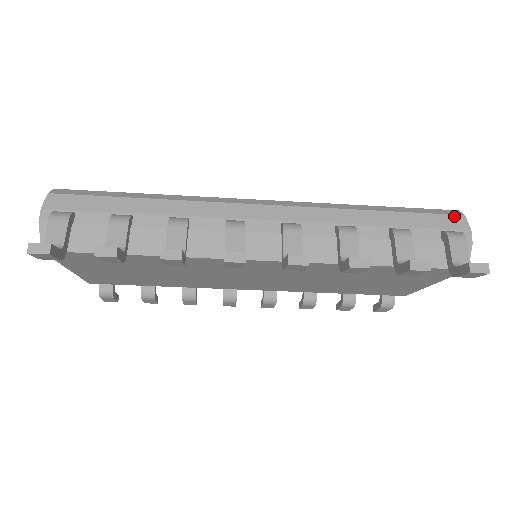
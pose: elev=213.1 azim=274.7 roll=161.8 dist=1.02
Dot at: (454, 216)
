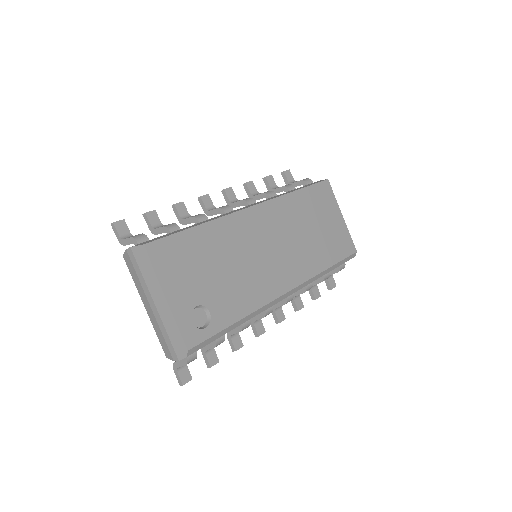
Dot at: occluded
